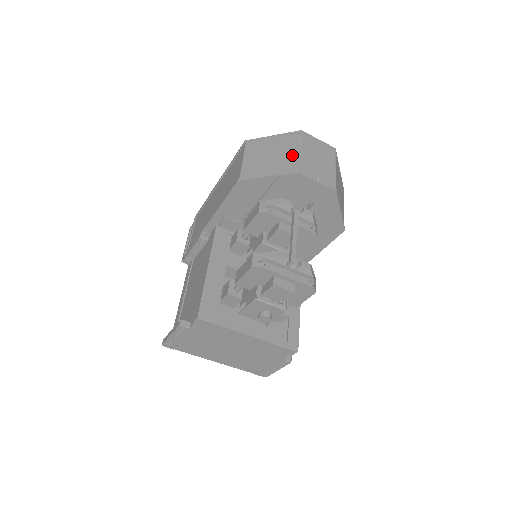
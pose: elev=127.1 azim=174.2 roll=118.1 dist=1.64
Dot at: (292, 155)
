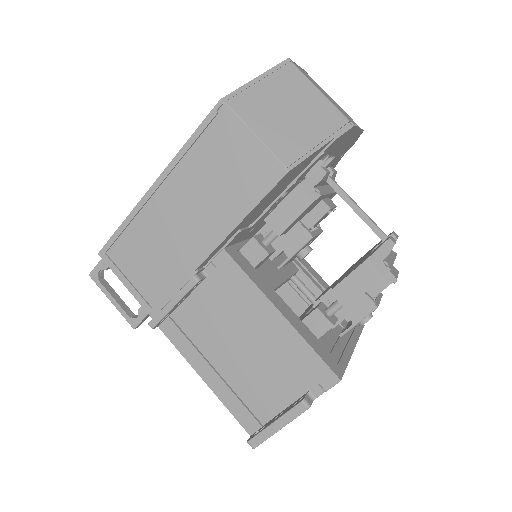
Dot at: (319, 102)
